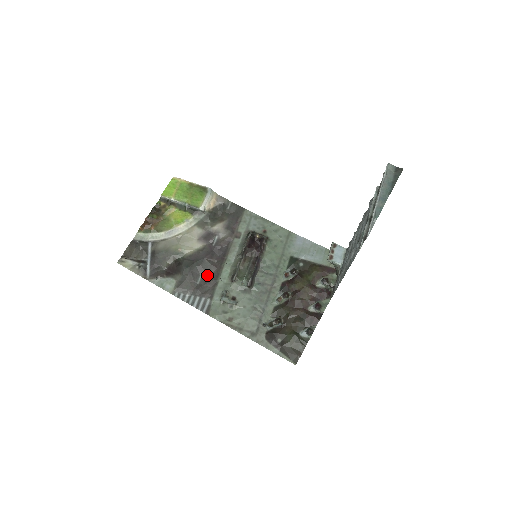
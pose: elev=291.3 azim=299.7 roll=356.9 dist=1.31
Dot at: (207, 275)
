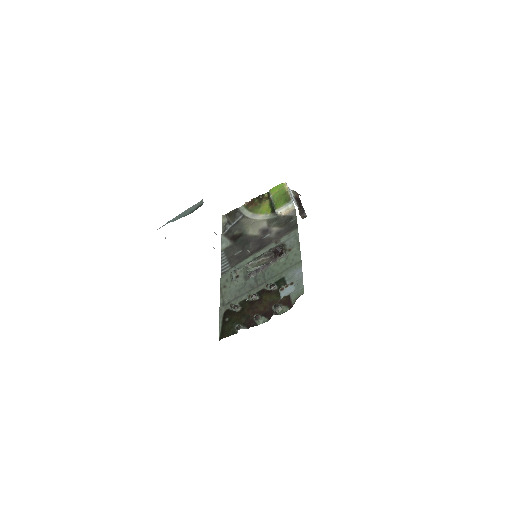
Dot at: (243, 253)
